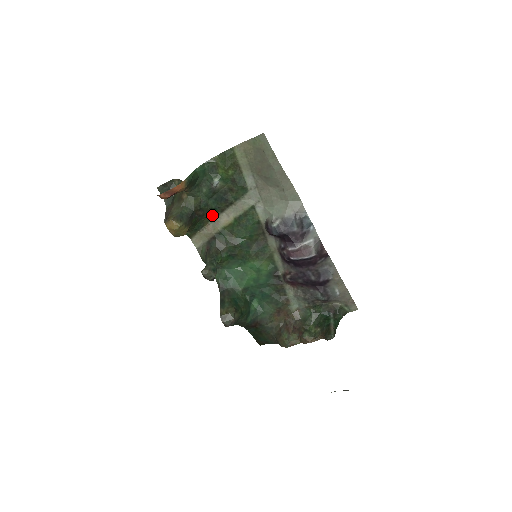
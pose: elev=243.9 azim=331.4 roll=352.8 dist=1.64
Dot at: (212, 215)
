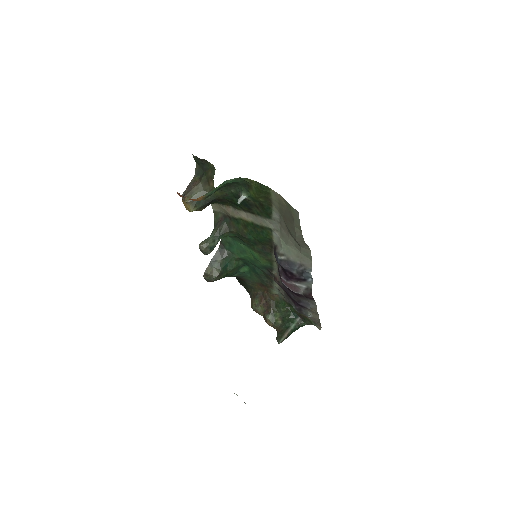
Dot at: (234, 205)
